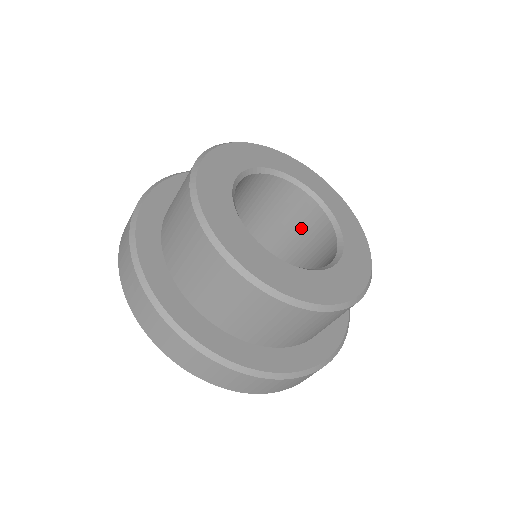
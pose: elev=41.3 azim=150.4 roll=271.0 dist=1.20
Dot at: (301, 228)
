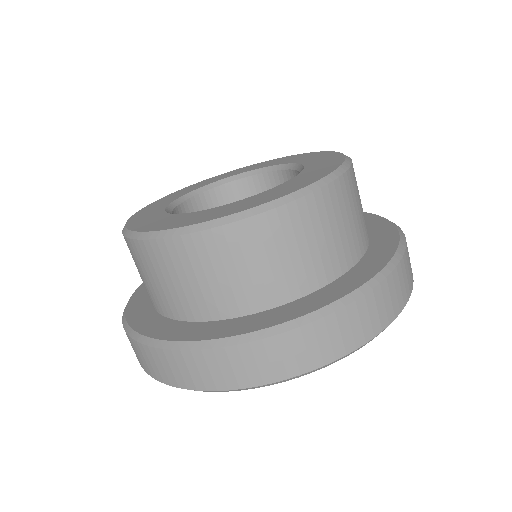
Dot at: occluded
